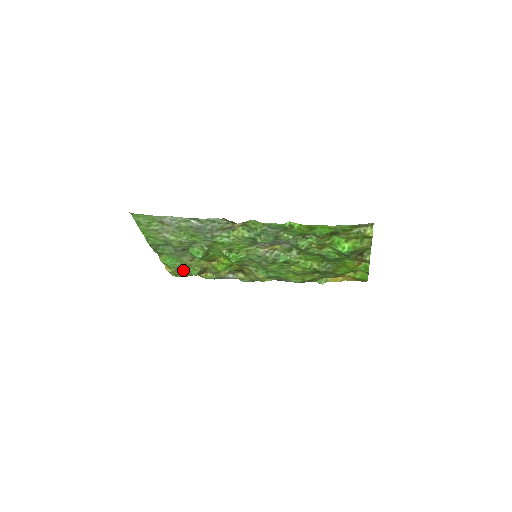
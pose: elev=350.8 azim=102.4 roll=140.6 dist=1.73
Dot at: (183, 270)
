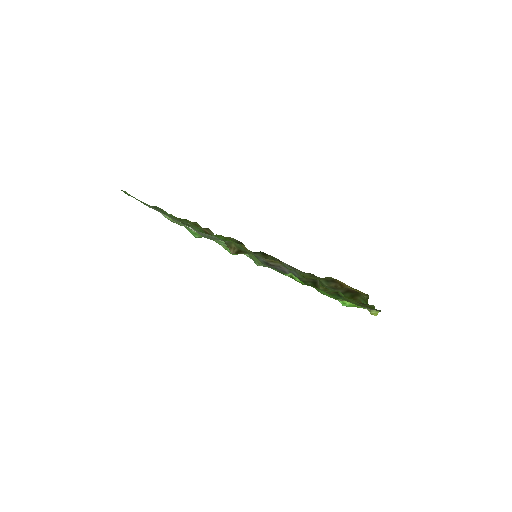
Dot at: occluded
